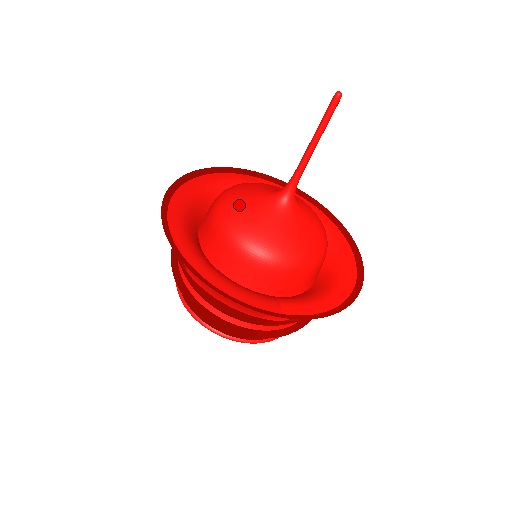
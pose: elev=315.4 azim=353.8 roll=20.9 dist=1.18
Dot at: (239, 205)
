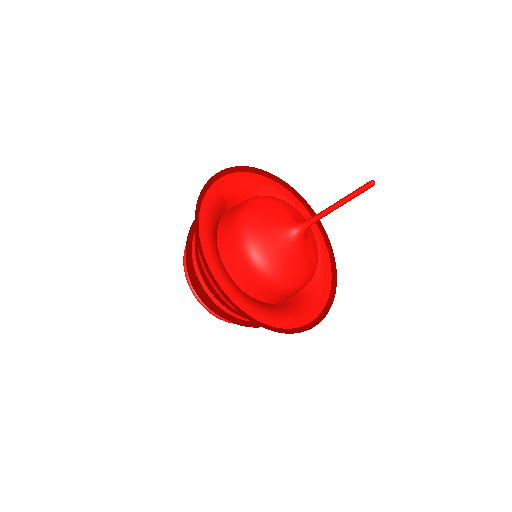
Dot at: (277, 260)
